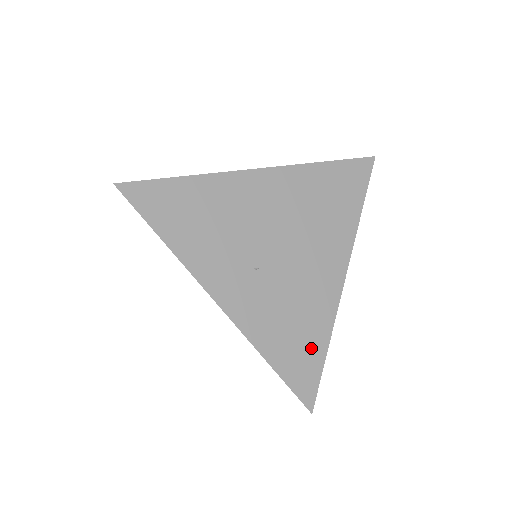
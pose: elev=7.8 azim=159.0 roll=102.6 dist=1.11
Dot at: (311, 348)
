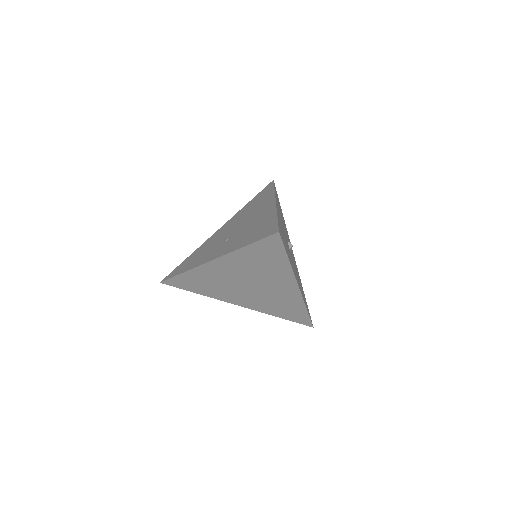
Dot at: (267, 225)
